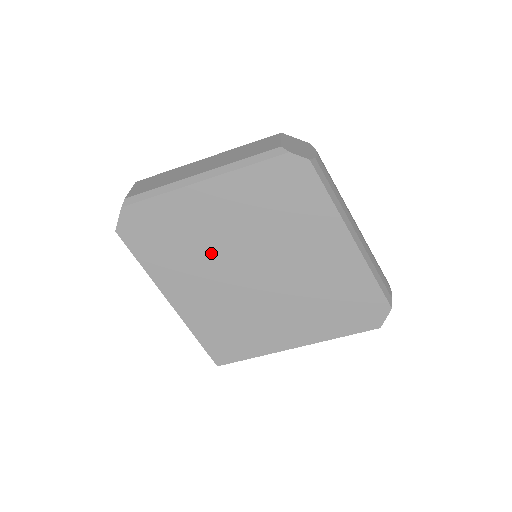
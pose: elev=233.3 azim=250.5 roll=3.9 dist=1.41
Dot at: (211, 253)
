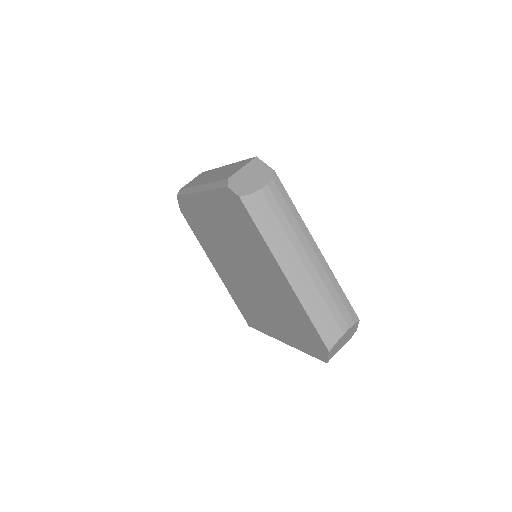
Dot at: (219, 245)
